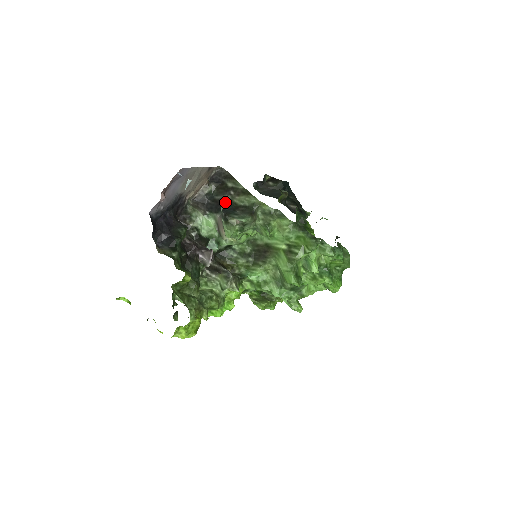
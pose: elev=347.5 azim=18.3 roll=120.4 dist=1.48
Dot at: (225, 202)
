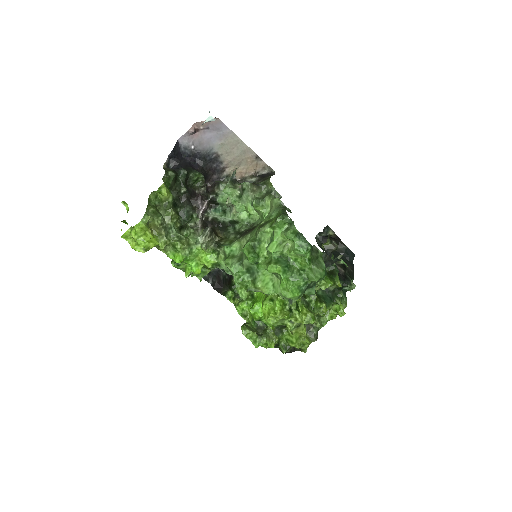
Dot at: occluded
